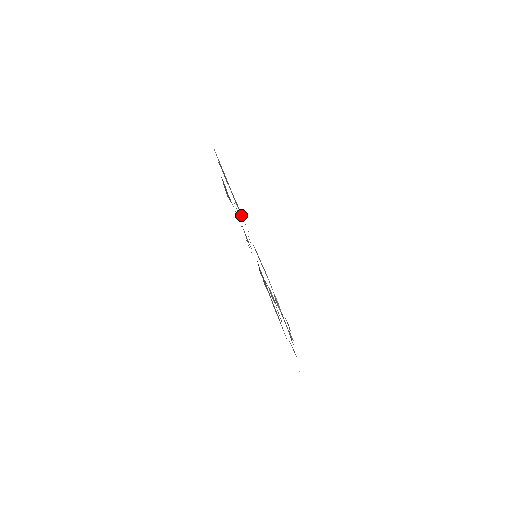
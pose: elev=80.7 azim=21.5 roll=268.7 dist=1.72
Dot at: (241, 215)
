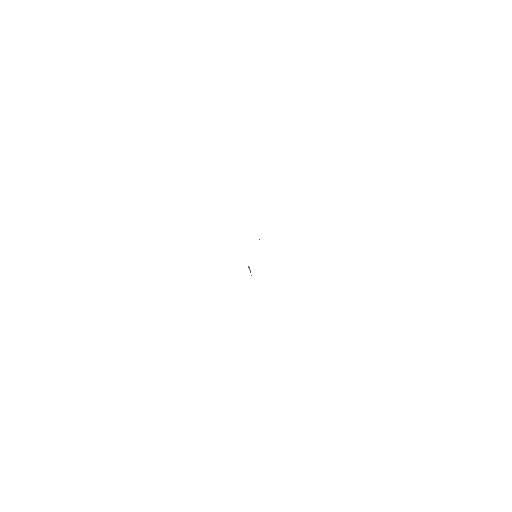
Dot at: occluded
